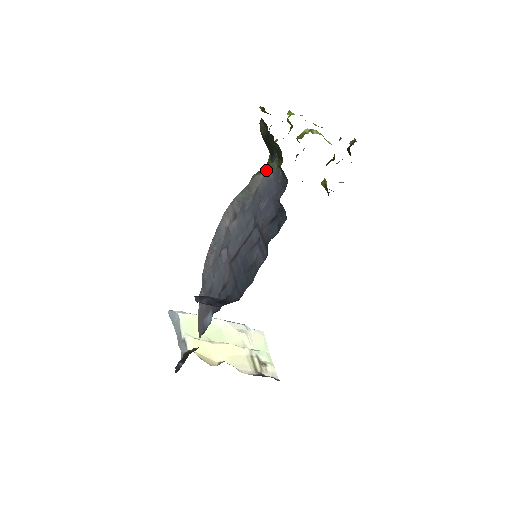
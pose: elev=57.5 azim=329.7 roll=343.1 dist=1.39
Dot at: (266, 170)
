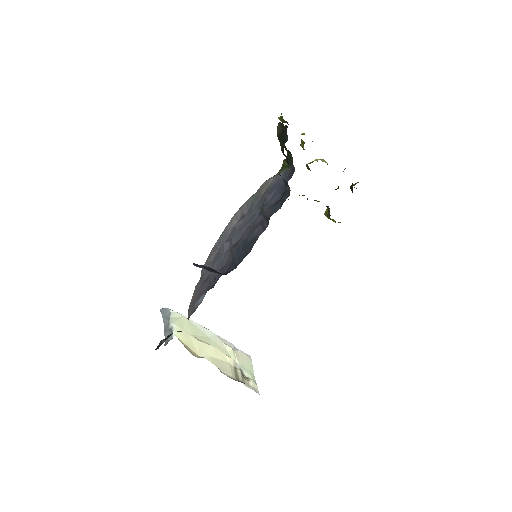
Dot at: occluded
